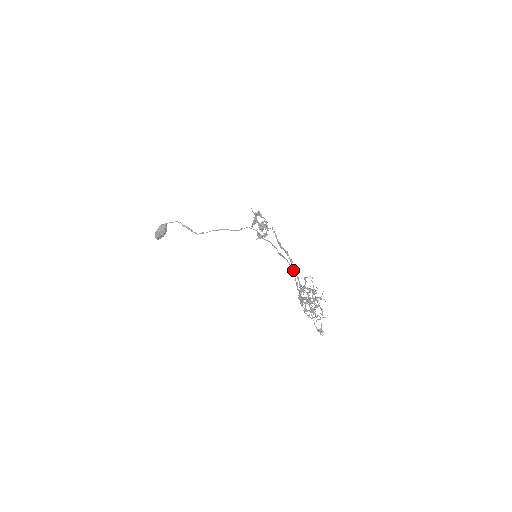
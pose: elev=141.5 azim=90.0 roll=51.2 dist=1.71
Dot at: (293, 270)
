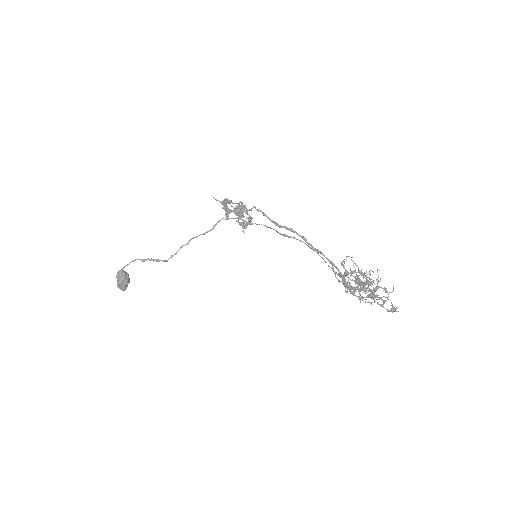
Dot at: (314, 250)
